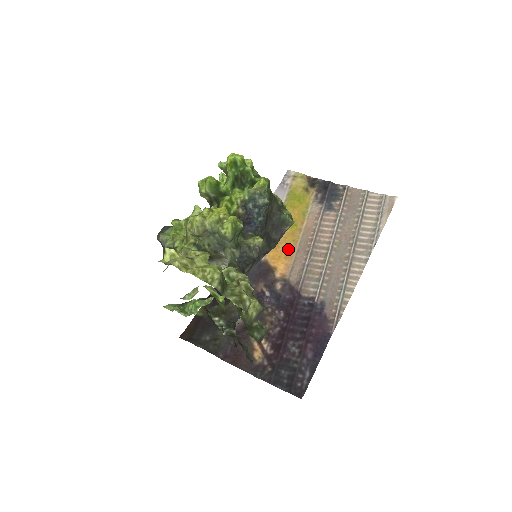
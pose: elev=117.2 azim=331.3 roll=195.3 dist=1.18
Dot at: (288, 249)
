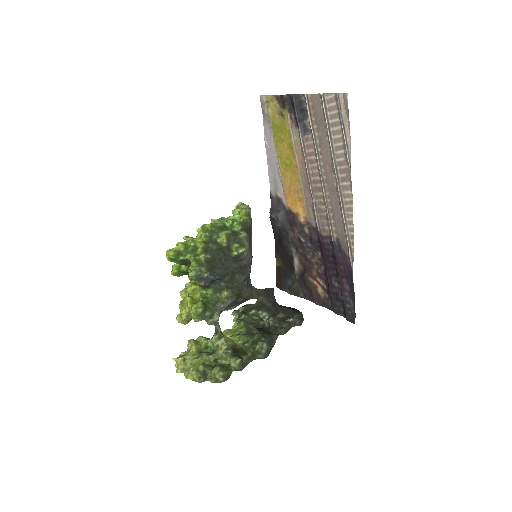
Dot at: (297, 191)
